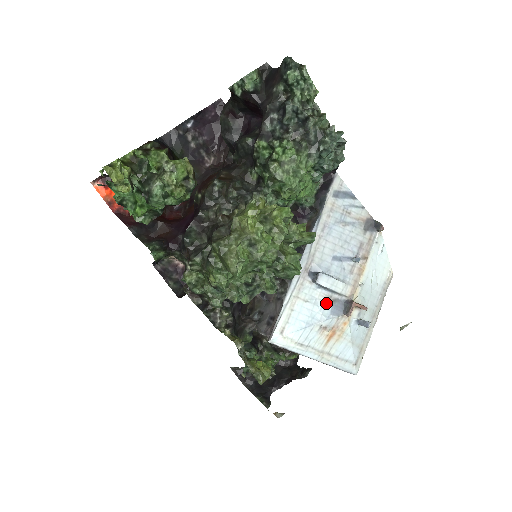
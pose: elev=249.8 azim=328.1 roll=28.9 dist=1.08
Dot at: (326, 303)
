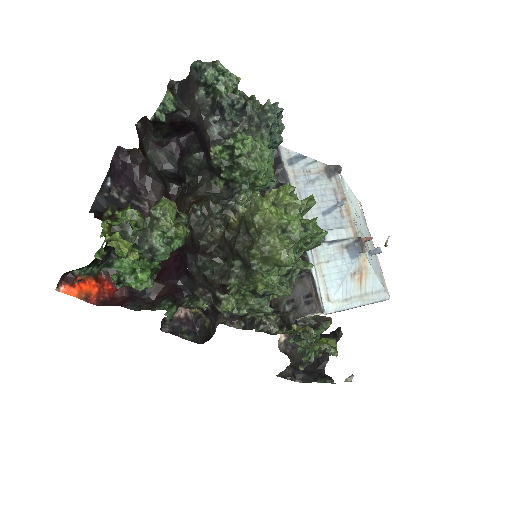
Dot at: (342, 253)
